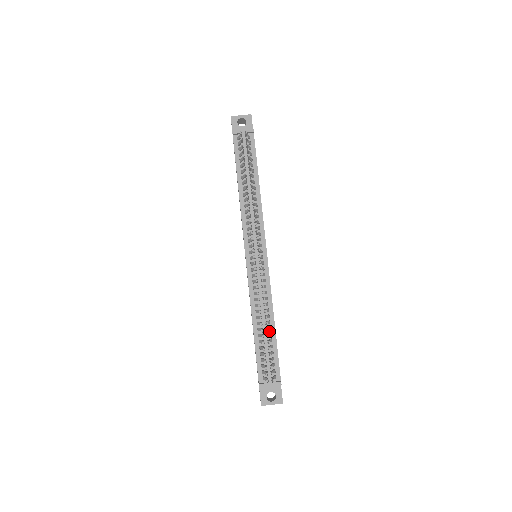
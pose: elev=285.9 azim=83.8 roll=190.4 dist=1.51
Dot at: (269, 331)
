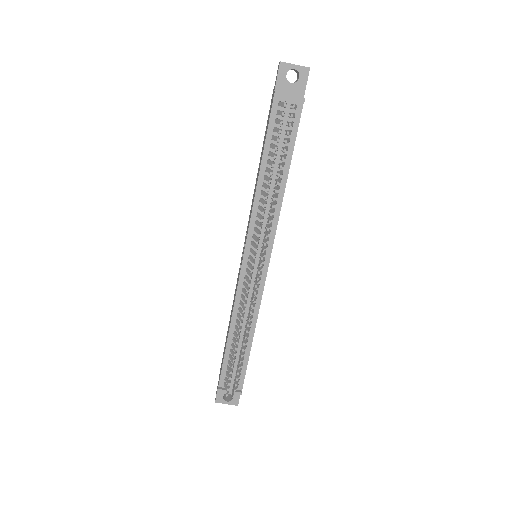
Dot at: (245, 343)
